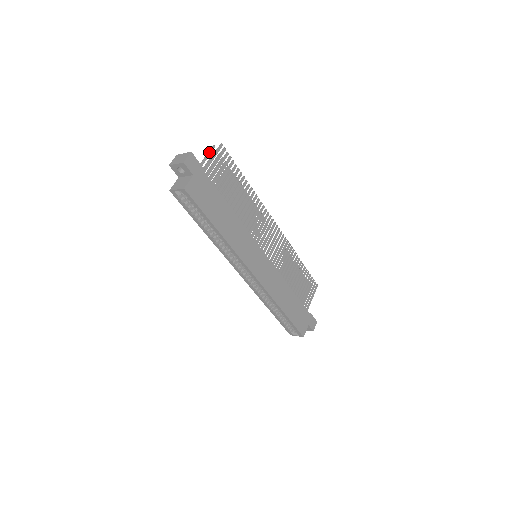
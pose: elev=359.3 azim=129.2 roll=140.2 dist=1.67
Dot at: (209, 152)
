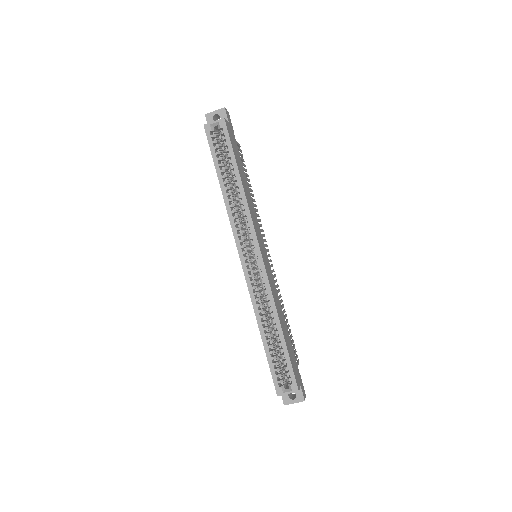
Dot at: occluded
